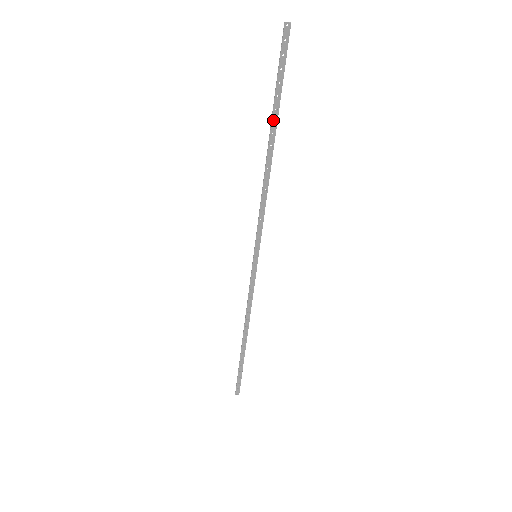
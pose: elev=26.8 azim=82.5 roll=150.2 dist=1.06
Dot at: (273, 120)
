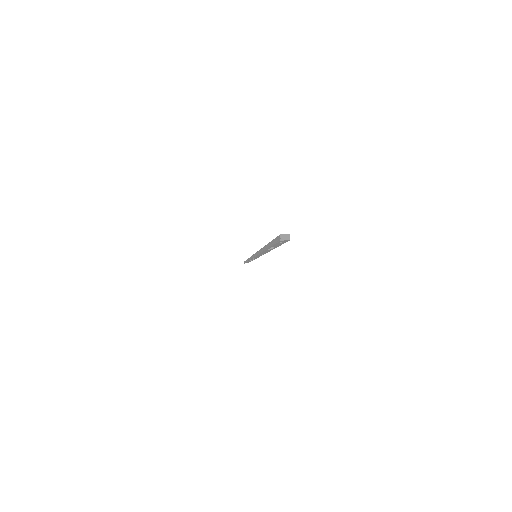
Dot at: (268, 249)
